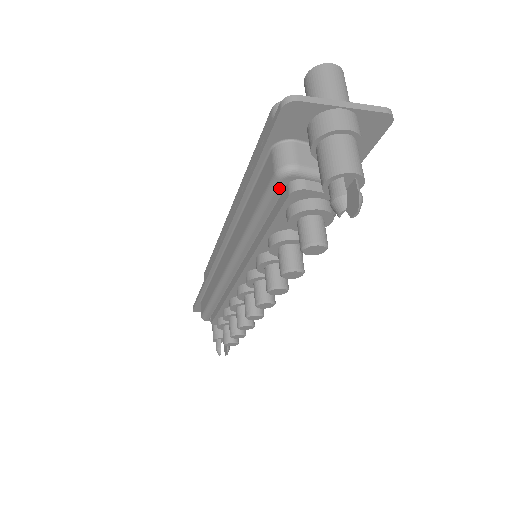
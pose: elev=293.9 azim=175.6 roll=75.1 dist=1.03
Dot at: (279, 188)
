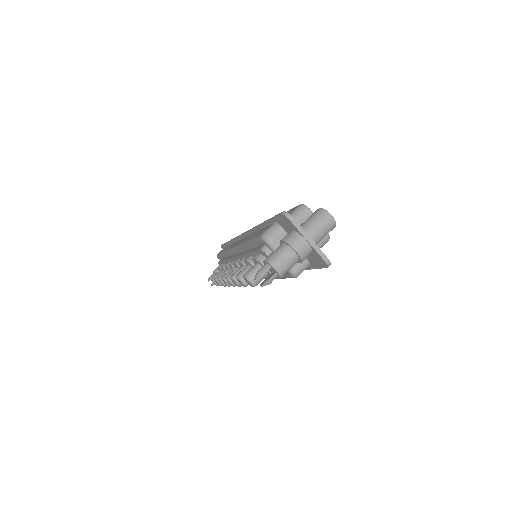
Dot at: (260, 242)
